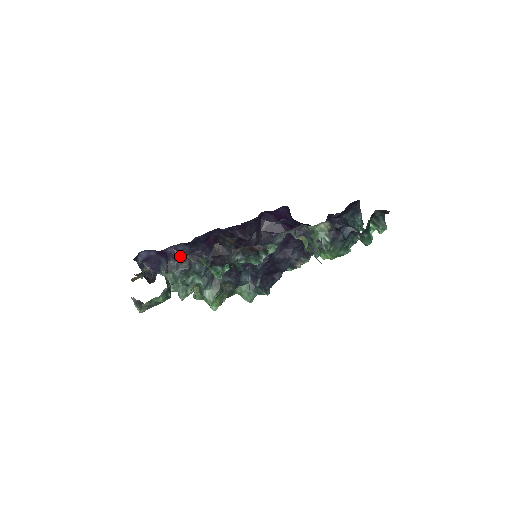
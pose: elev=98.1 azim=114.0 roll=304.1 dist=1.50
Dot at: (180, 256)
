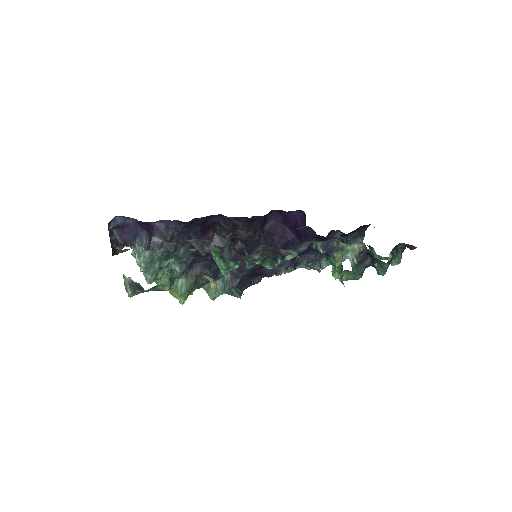
Dot at: (169, 234)
